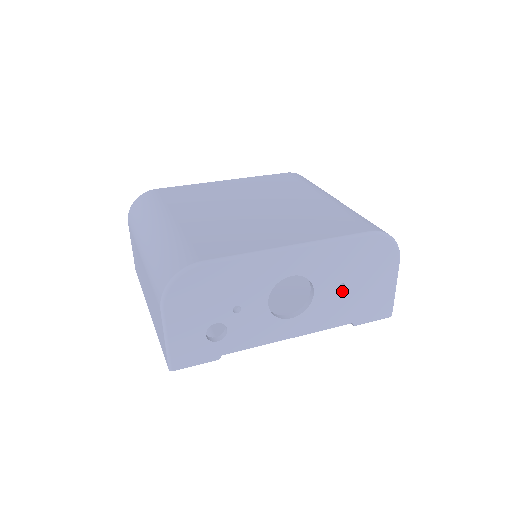
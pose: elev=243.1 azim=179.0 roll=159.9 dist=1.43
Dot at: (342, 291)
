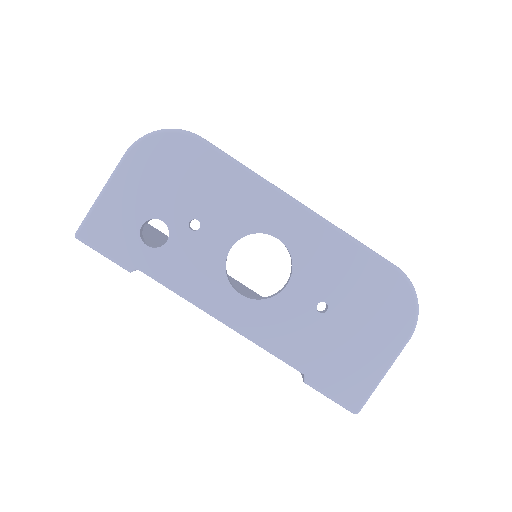
Dot at: (319, 314)
